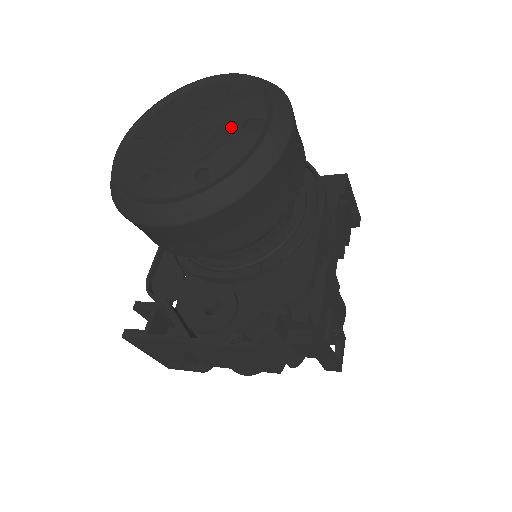
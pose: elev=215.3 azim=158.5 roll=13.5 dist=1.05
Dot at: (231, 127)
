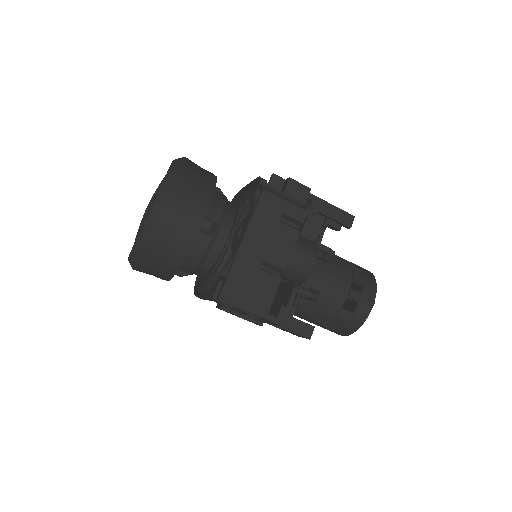
Dot at: occluded
